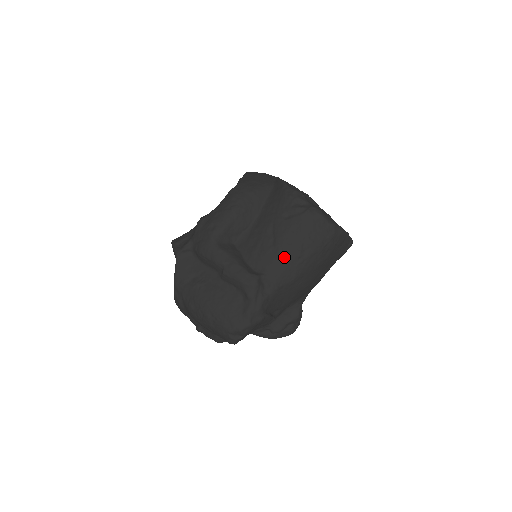
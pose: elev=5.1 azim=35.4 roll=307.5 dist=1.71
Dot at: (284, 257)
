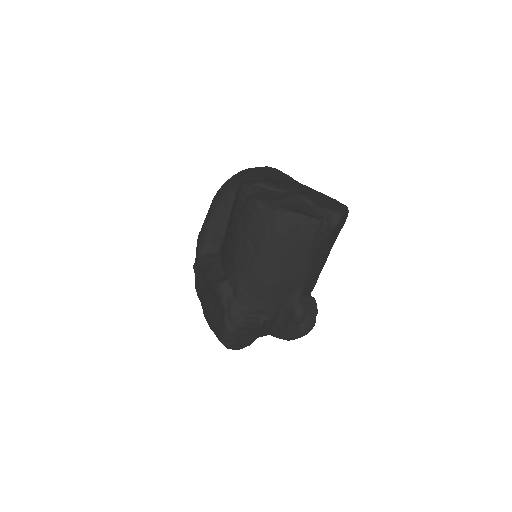
Dot at: (239, 258)
